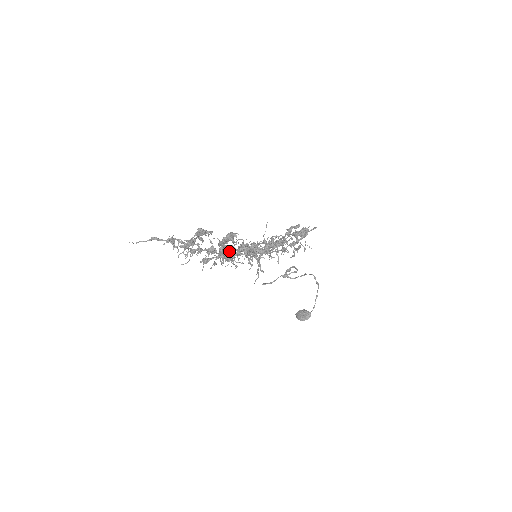
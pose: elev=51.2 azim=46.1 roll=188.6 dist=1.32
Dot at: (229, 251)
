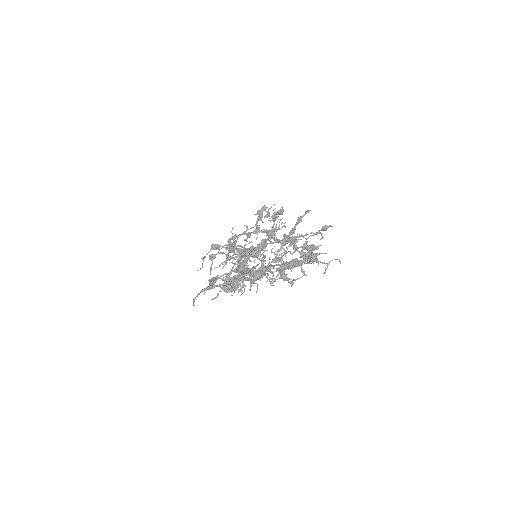
Dot at: occluded
